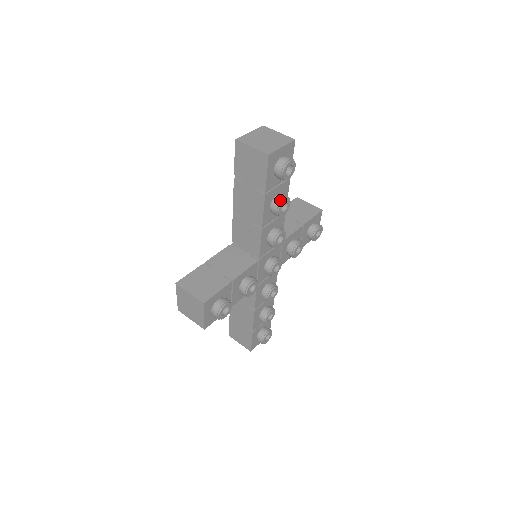
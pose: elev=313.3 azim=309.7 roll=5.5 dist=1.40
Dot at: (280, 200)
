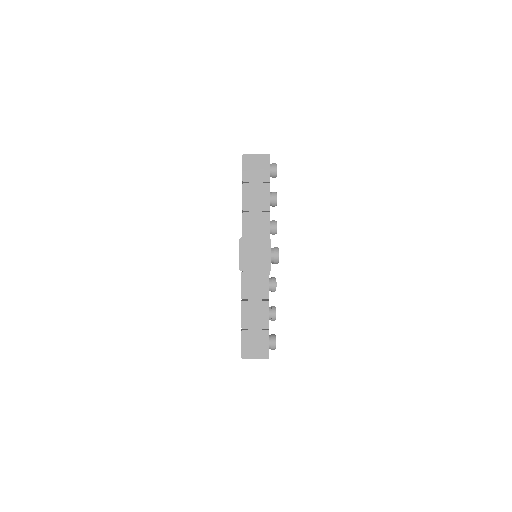
Dot at: (275, 192)
